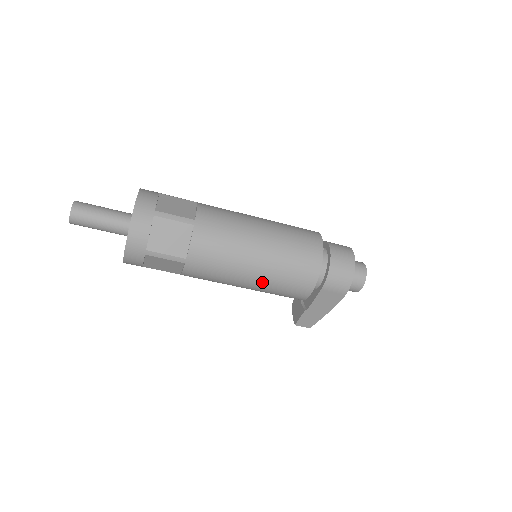
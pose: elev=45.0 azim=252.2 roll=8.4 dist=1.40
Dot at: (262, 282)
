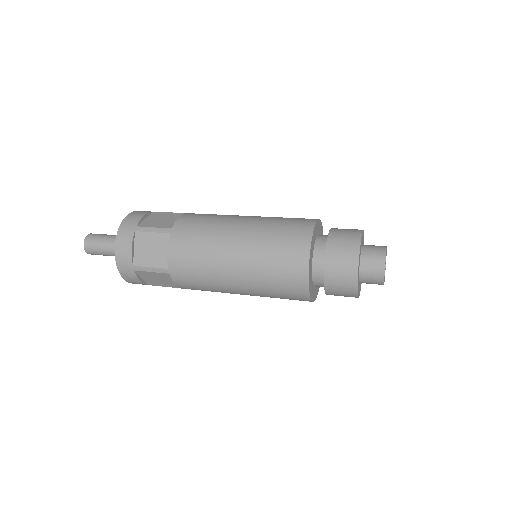
Dot at: occluded
